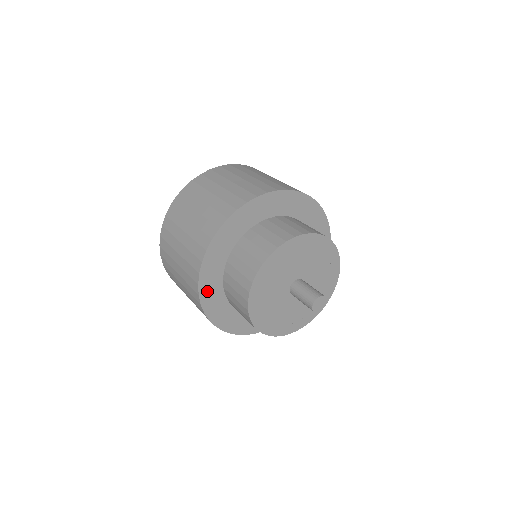
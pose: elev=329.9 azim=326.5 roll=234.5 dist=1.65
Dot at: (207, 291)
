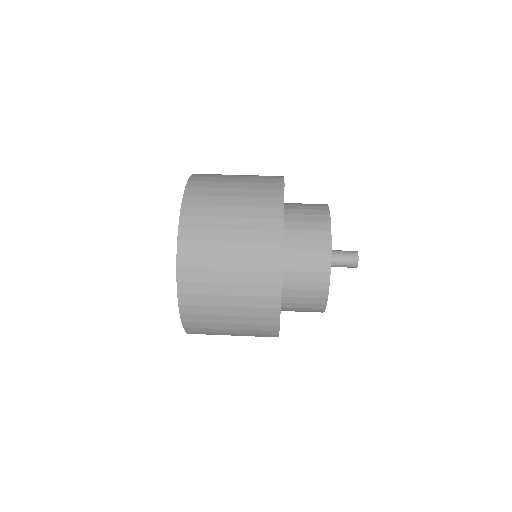
Dot at: occluded
